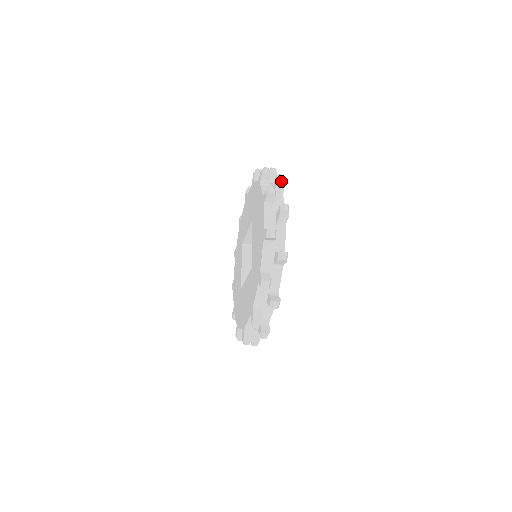
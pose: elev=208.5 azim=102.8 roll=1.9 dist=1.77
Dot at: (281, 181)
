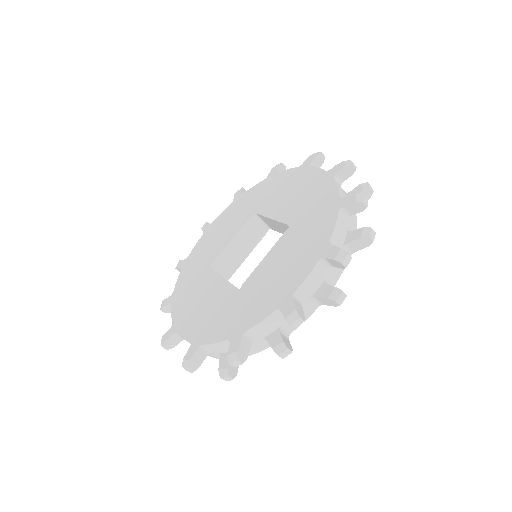
Dot at: (366, 241)
